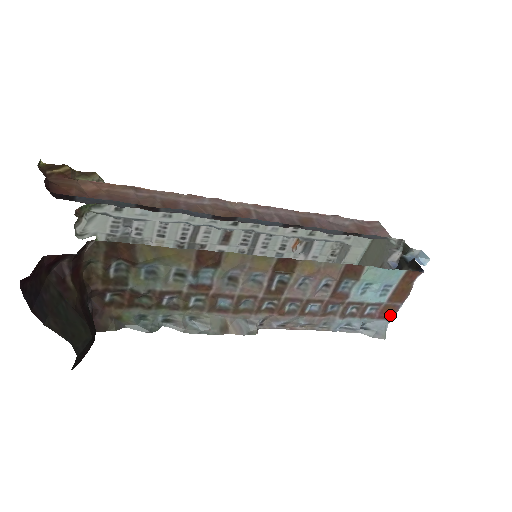
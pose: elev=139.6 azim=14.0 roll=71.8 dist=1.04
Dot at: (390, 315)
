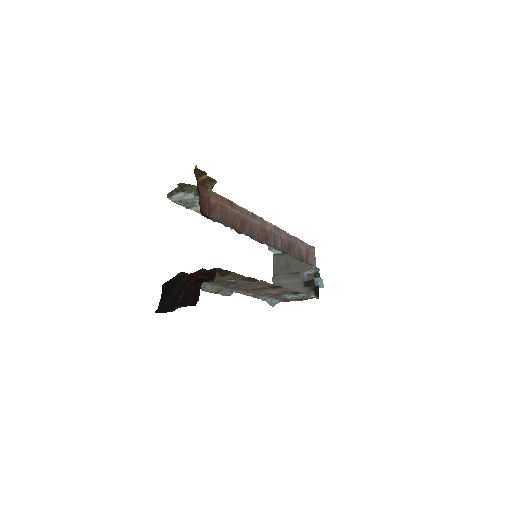
Dot at: (286, 301)
